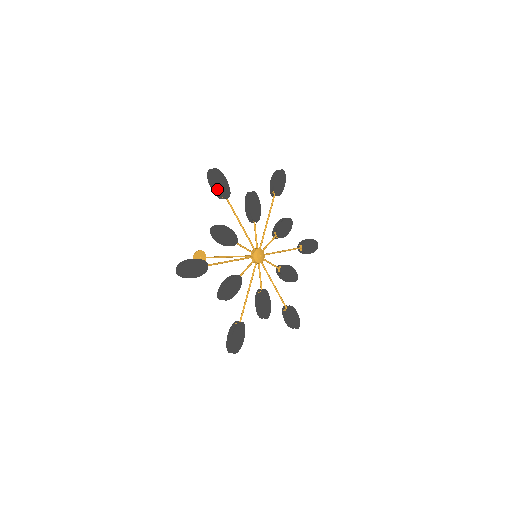
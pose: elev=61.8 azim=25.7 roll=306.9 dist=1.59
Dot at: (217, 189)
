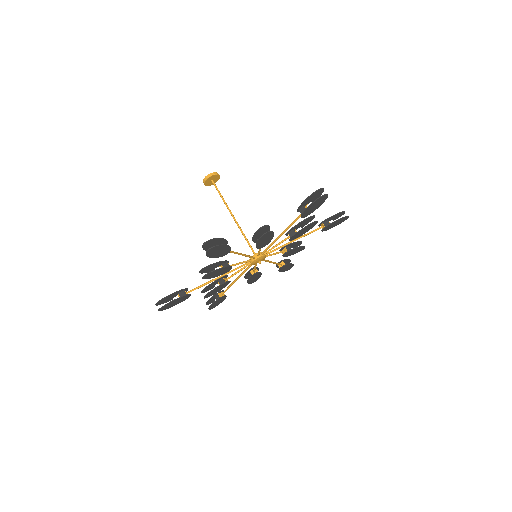
Dot at: (307, 208)
